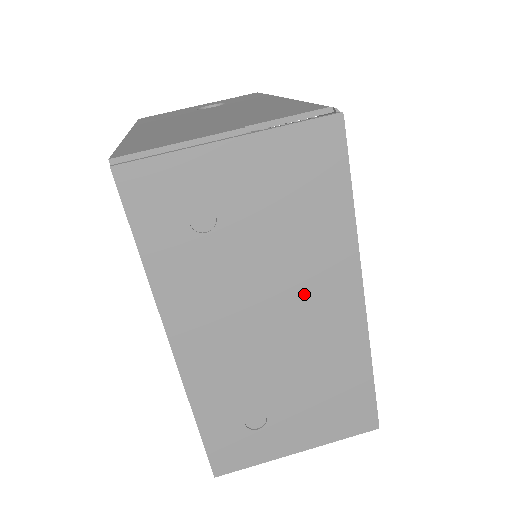
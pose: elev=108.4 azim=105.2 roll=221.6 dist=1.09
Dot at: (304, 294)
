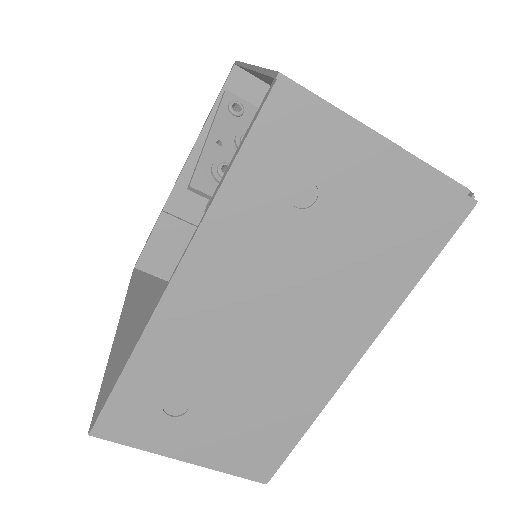
Dot at: (318, 324)
